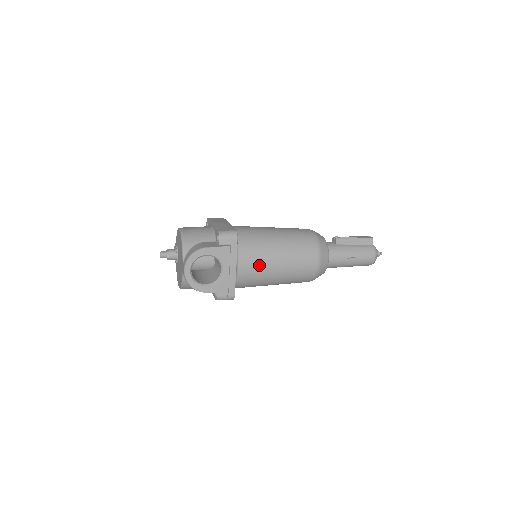
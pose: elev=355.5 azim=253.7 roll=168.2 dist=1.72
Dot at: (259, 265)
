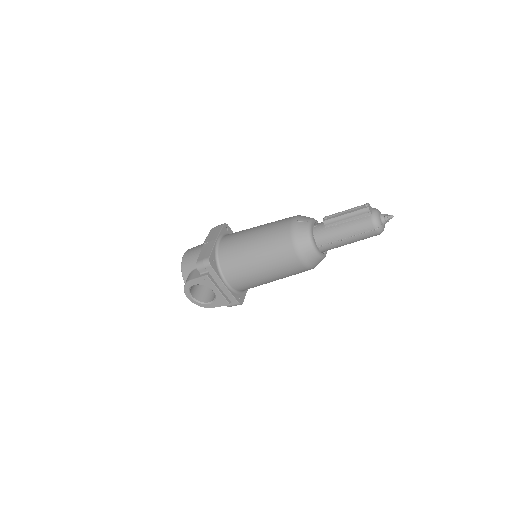
Dot at: (245, 277)
